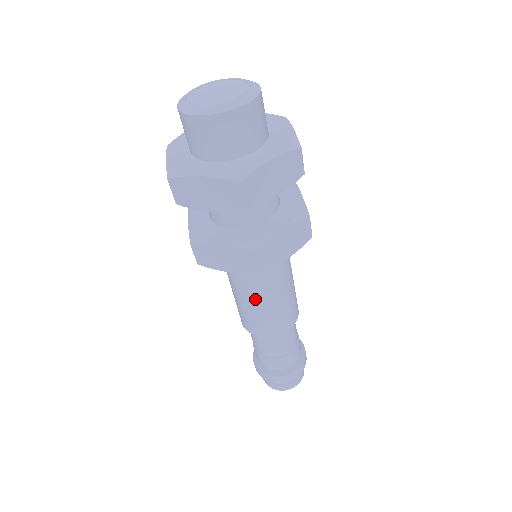
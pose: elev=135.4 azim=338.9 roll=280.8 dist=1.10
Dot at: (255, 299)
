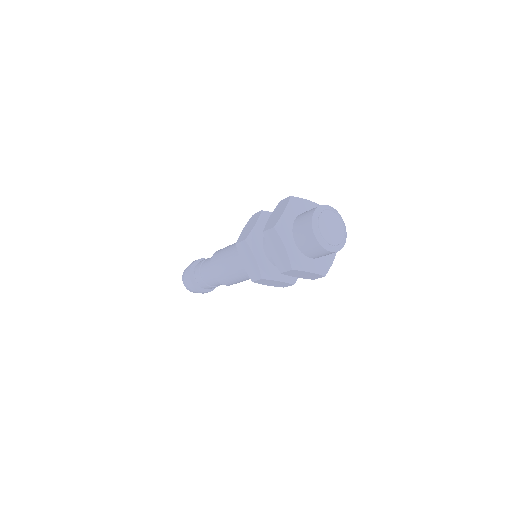
Dot at: occluded
